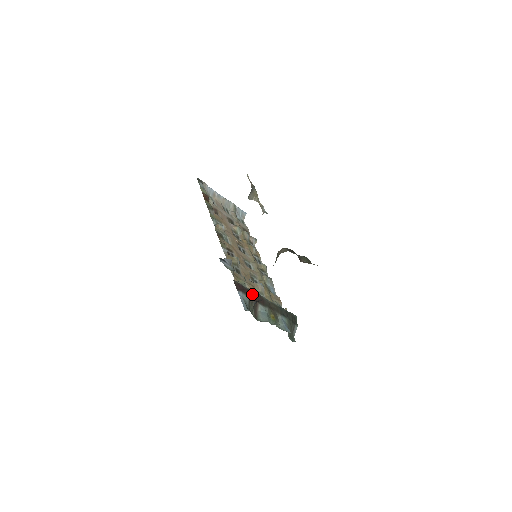
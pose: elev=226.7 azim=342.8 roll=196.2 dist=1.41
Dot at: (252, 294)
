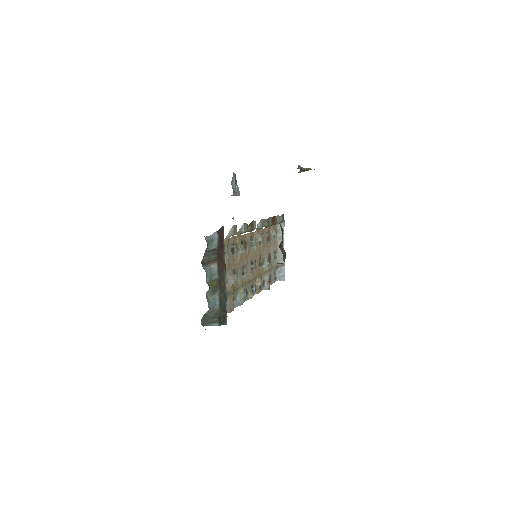
Dot at: (222, 253)
